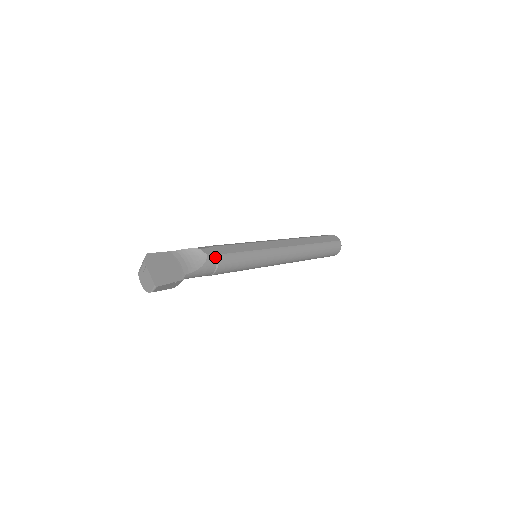
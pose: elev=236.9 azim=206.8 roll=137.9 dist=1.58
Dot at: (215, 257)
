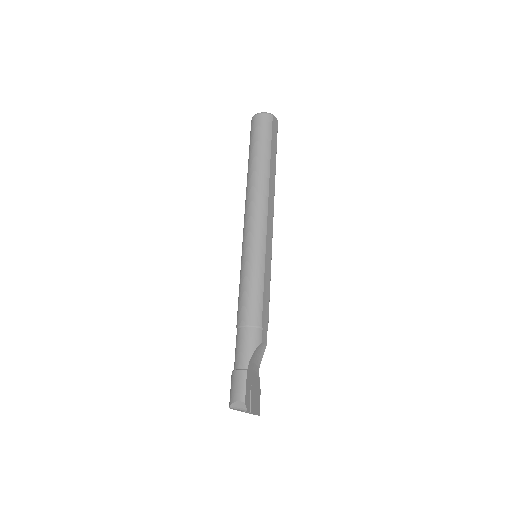
Dot at: occluded
